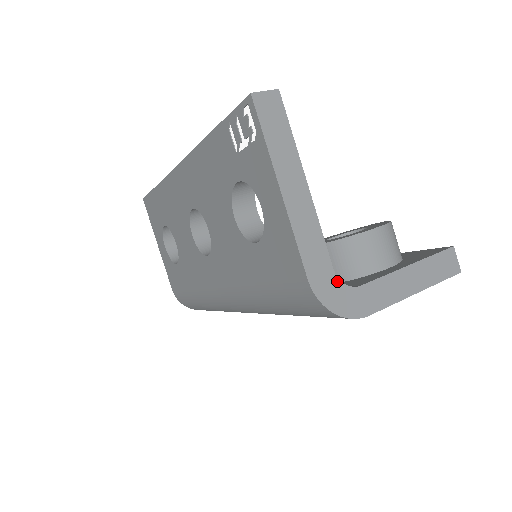
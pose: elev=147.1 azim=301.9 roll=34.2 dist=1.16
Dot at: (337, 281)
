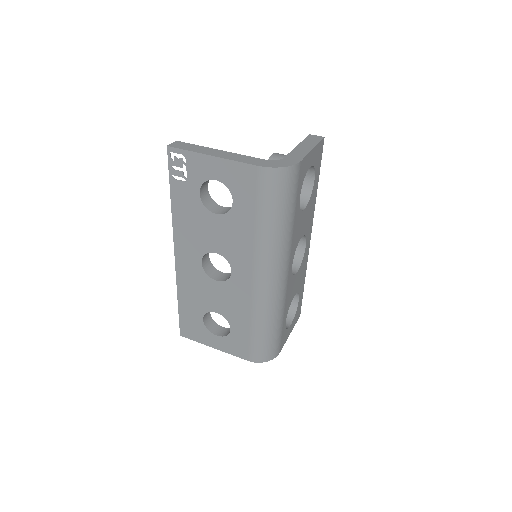
Dot at: (272, 161)
